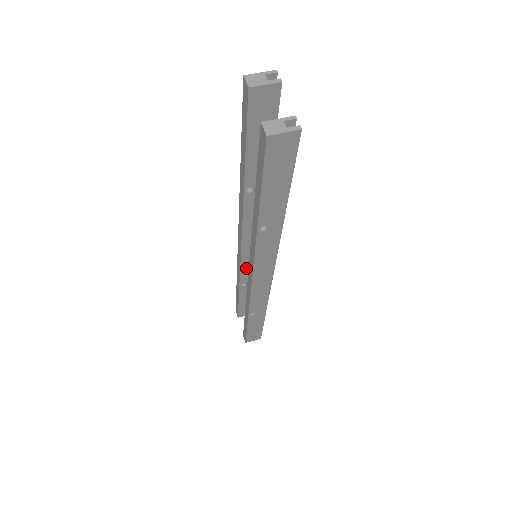
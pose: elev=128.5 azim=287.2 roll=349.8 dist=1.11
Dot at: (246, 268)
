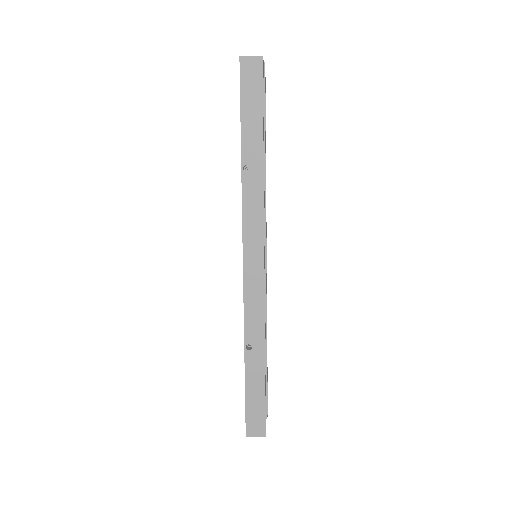
Dot at: occluded
